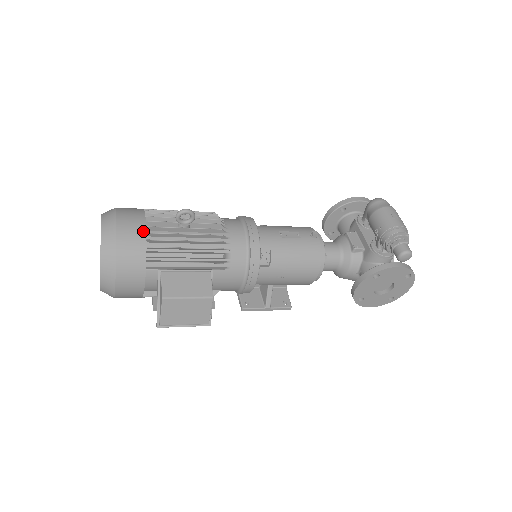
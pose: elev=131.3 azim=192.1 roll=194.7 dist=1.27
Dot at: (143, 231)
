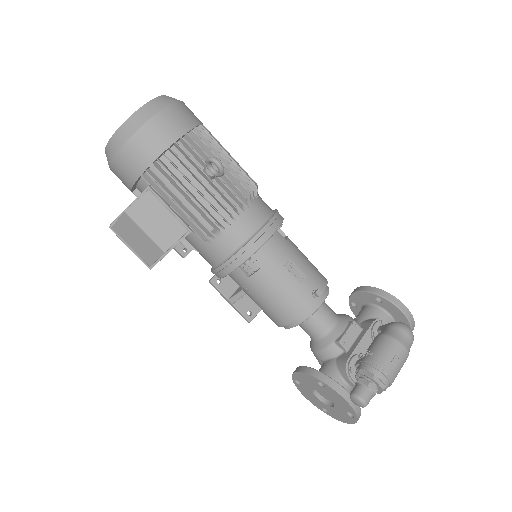
Dot at: (168, 143)
